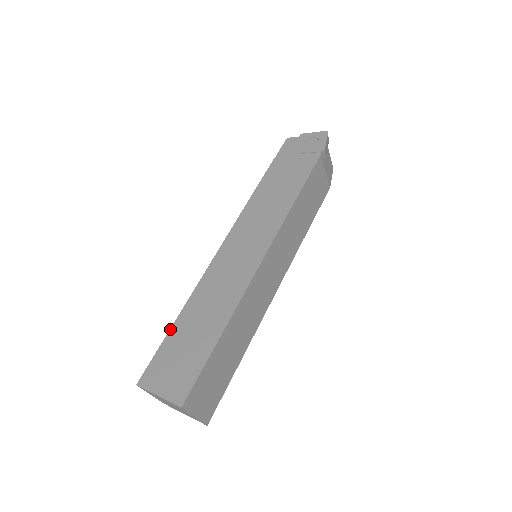
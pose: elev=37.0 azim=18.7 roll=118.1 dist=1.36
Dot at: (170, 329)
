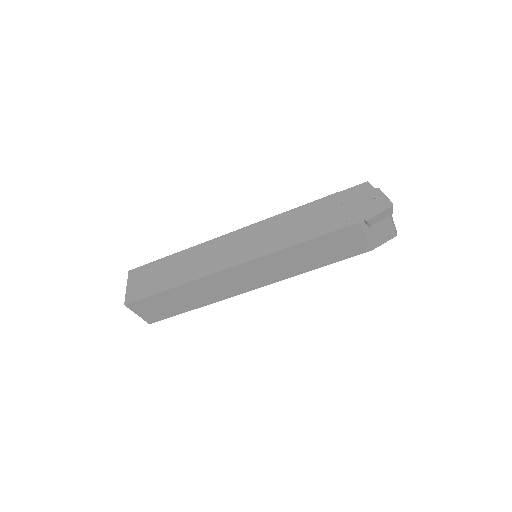
Dot at: (166, 257)
